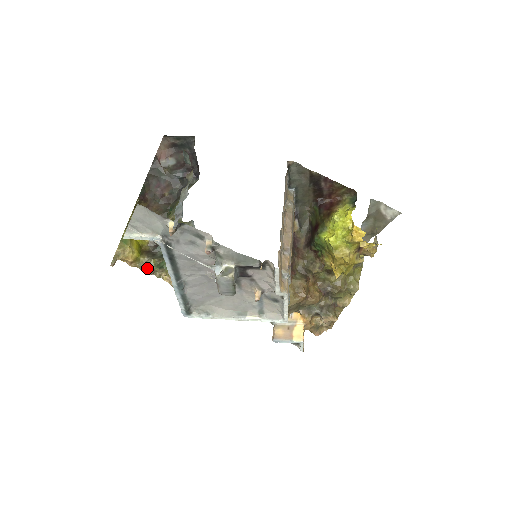
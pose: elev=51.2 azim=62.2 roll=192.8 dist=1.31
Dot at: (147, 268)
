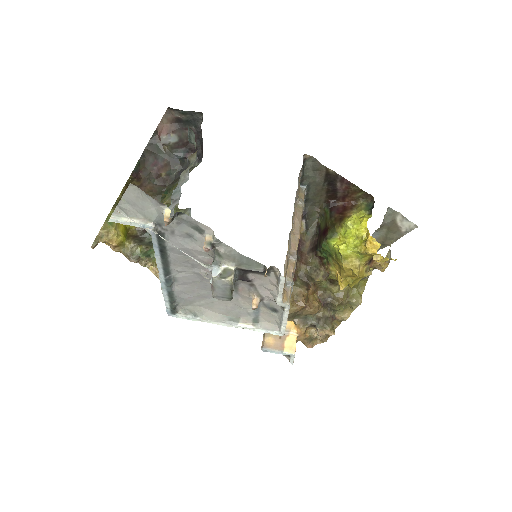
Dot at: (132, 255)
